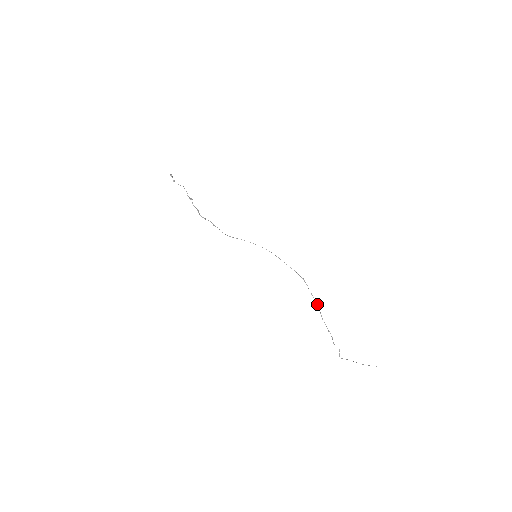
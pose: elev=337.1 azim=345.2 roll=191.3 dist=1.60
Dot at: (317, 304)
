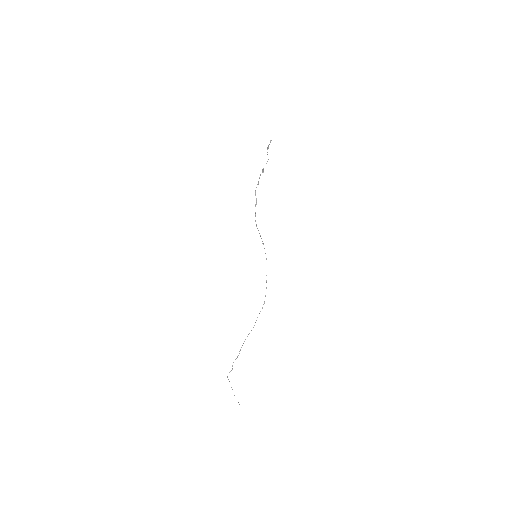
Dot at: (253, 327)
